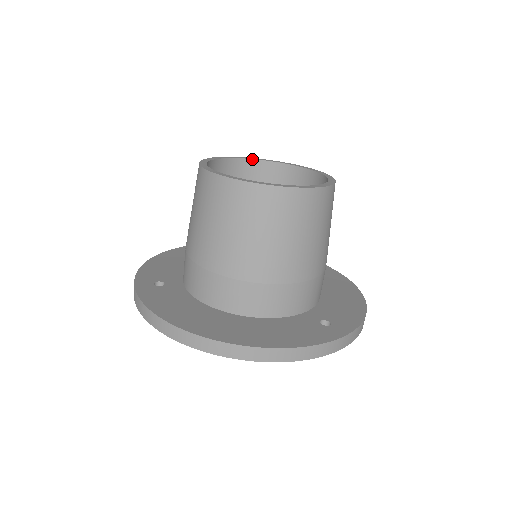
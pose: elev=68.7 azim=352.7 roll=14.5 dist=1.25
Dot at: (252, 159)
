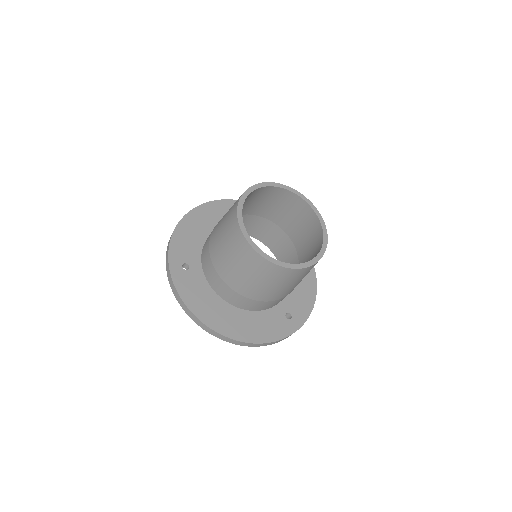
Dot at: (273, 186)
